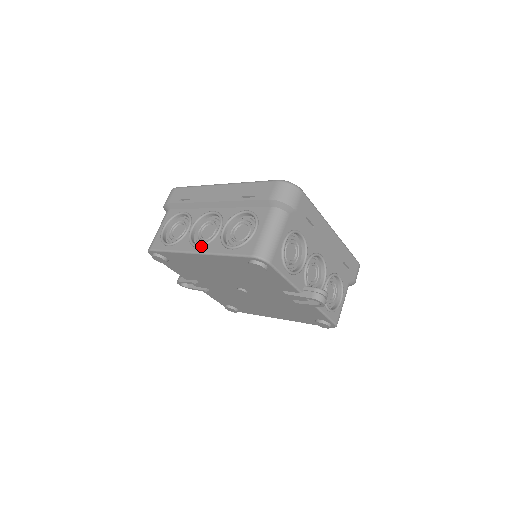
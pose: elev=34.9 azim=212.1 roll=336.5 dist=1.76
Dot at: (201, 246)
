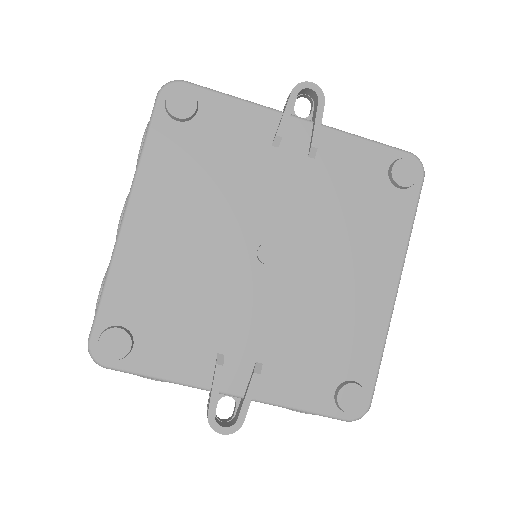
Dot at: (124, 206)
